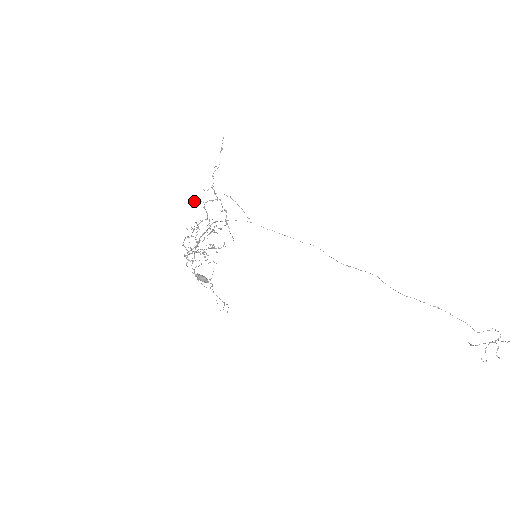
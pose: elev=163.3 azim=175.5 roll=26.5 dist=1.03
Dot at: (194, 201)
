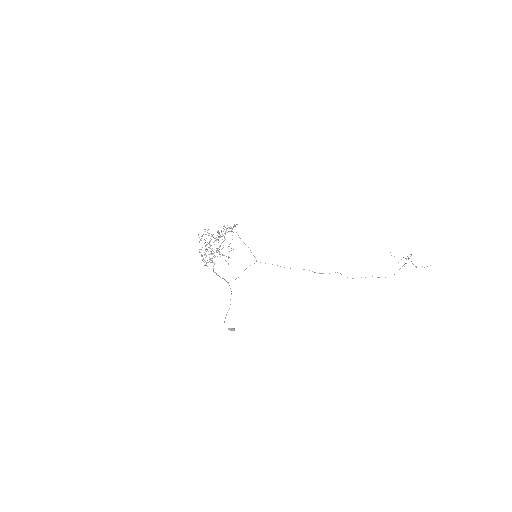
Dot at: (208, 235)
